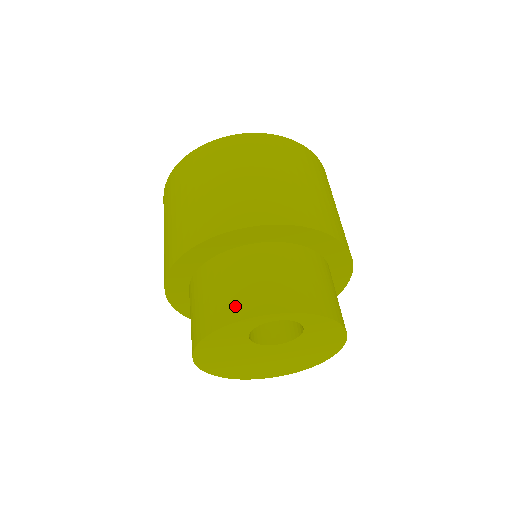
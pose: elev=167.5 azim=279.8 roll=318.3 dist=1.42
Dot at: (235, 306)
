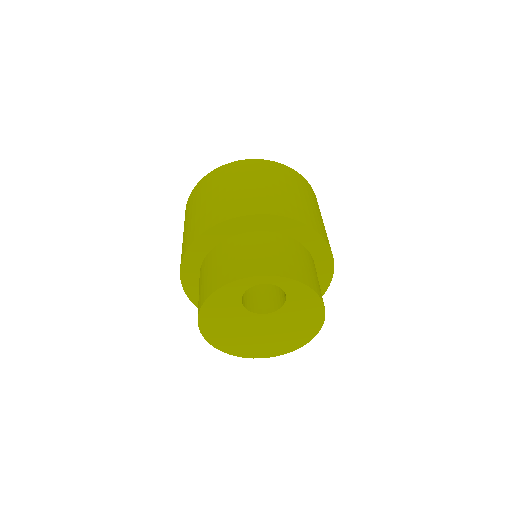
Dot at: (230, 273)
